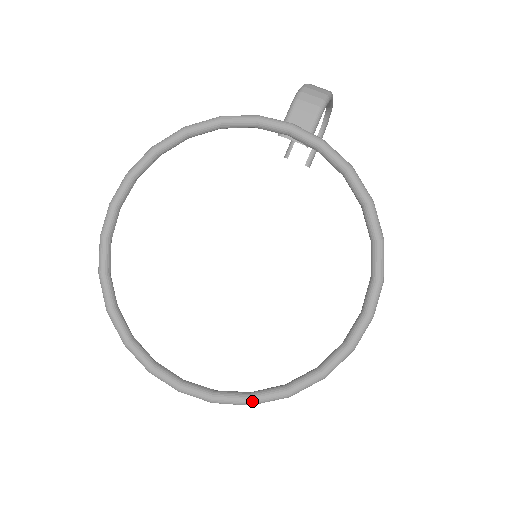
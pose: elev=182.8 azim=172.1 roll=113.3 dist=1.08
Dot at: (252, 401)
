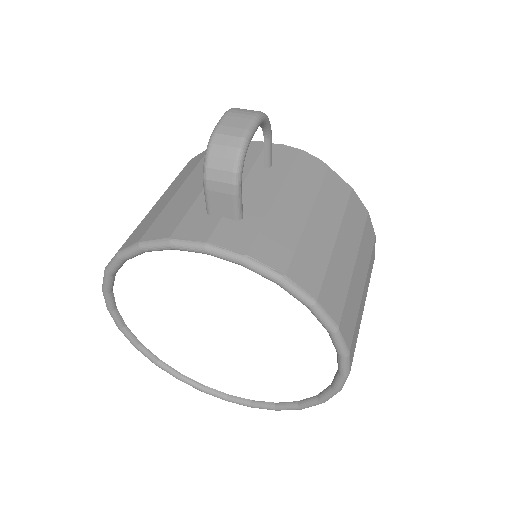
Dot at: (278, 410)
